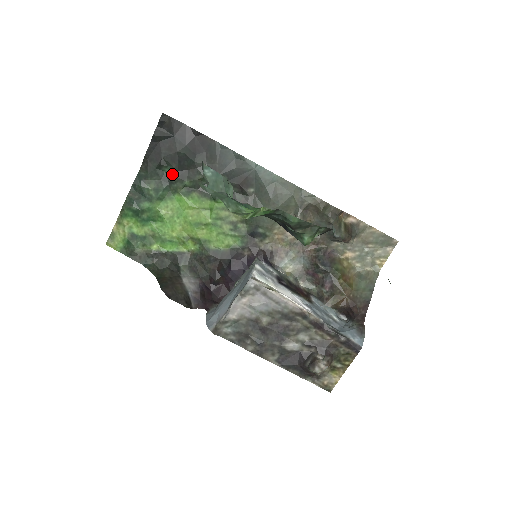
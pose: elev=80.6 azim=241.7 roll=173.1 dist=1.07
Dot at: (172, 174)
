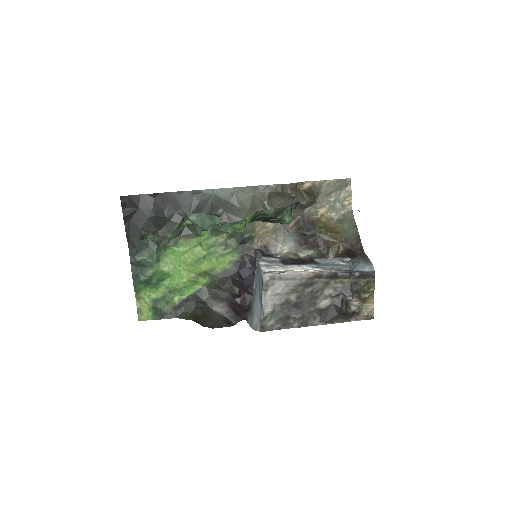
Dot at: (155, 237)
